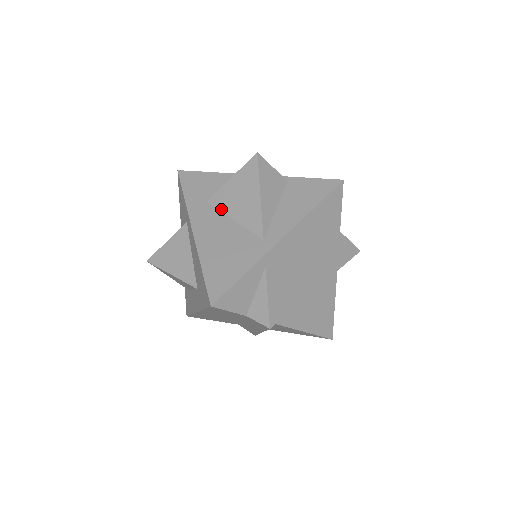
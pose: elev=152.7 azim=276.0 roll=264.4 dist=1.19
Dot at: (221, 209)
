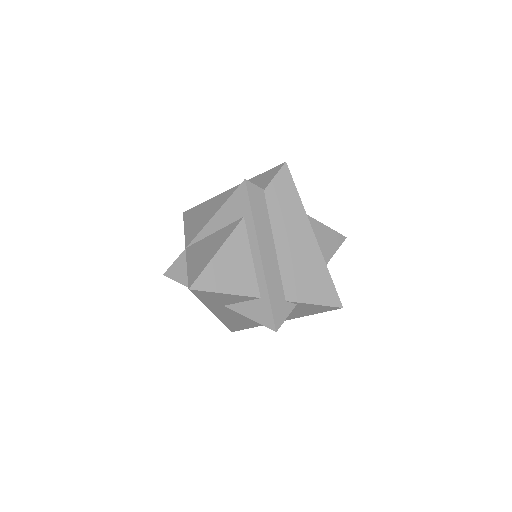
Dot at: occluded
